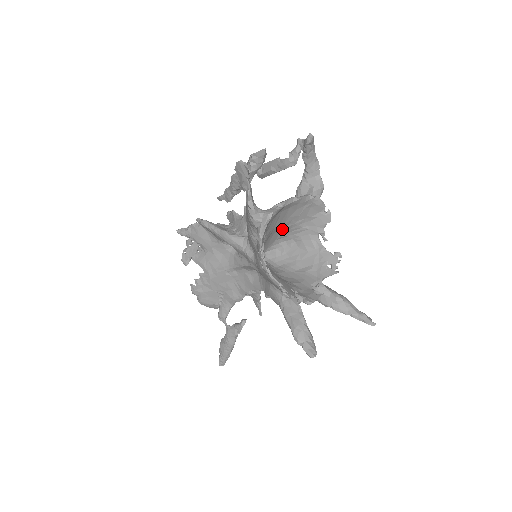
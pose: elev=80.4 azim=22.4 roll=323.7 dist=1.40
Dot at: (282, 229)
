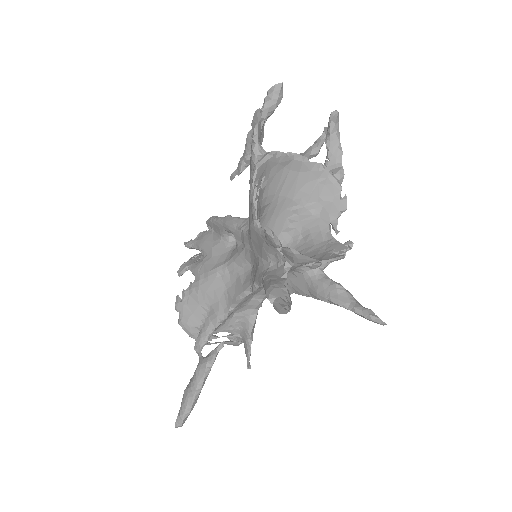
Dot at: (289, 212)
